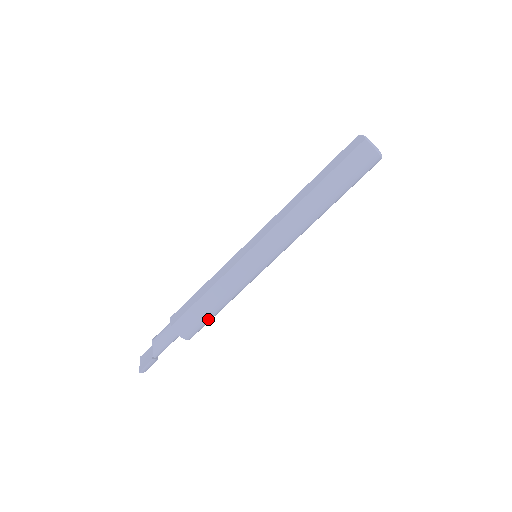
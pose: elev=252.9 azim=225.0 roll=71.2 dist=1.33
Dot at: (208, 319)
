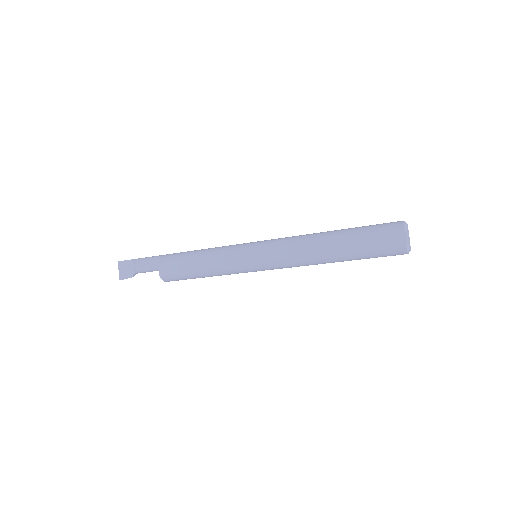
Dot at: occluded
